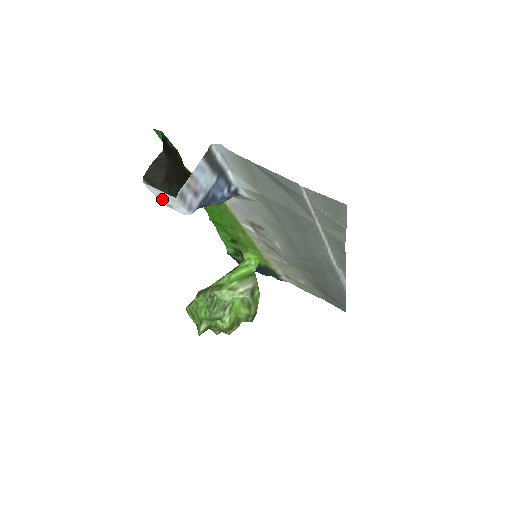
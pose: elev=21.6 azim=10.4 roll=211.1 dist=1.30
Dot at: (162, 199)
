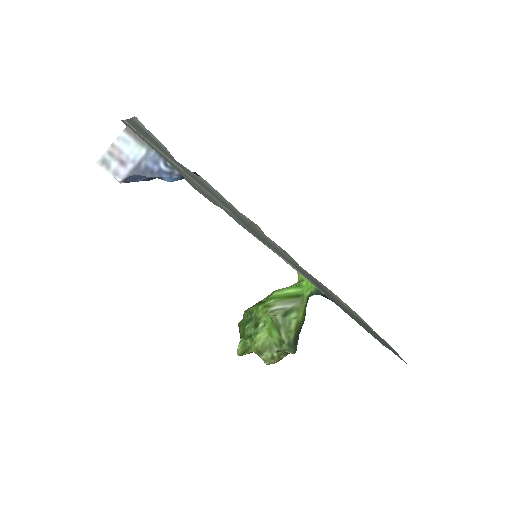
Dot at: occluded
